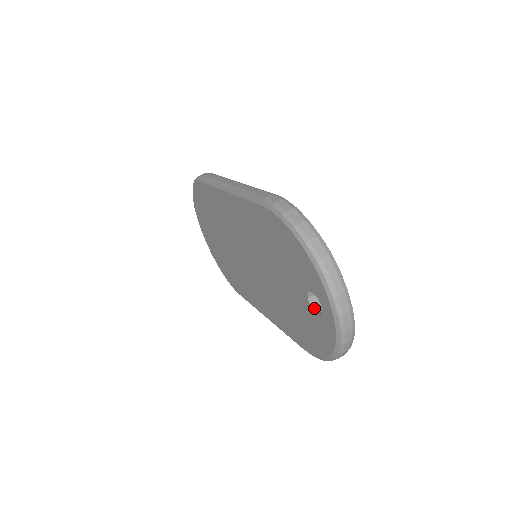
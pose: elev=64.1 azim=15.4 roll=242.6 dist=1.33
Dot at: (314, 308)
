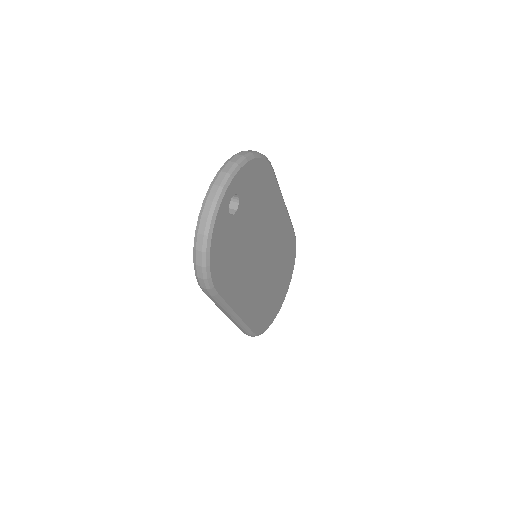
Dot at: occluded
